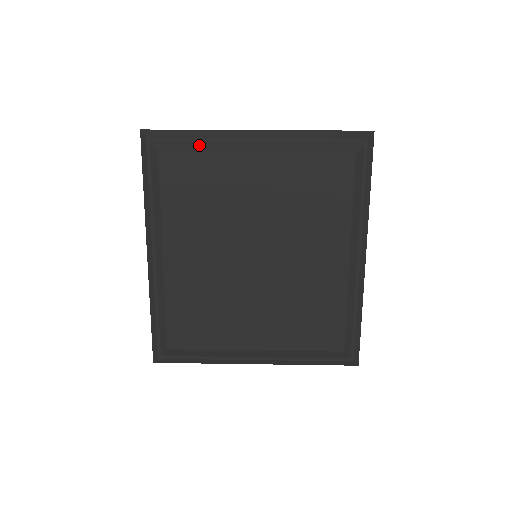
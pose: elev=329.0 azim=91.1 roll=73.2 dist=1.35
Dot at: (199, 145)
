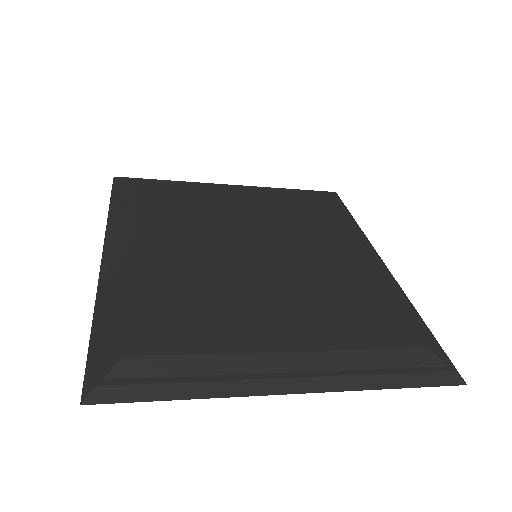
Dot at: (177, 182)
